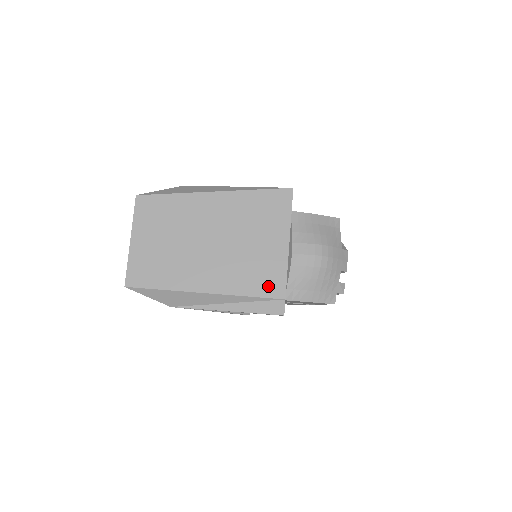
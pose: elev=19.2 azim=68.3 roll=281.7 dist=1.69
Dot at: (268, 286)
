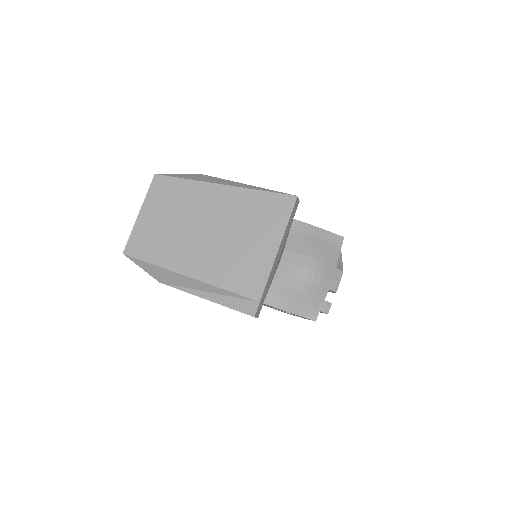
Dot at: (247, 285)
